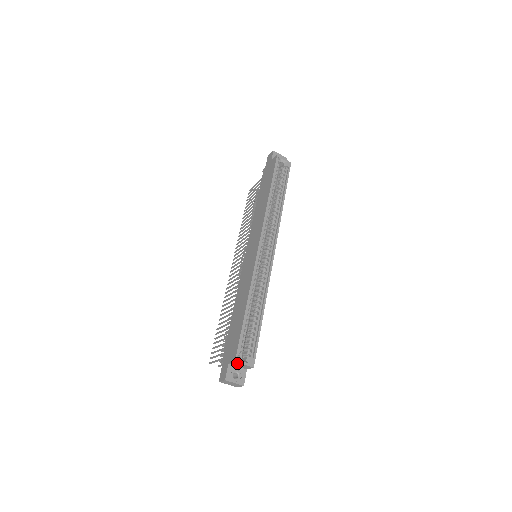
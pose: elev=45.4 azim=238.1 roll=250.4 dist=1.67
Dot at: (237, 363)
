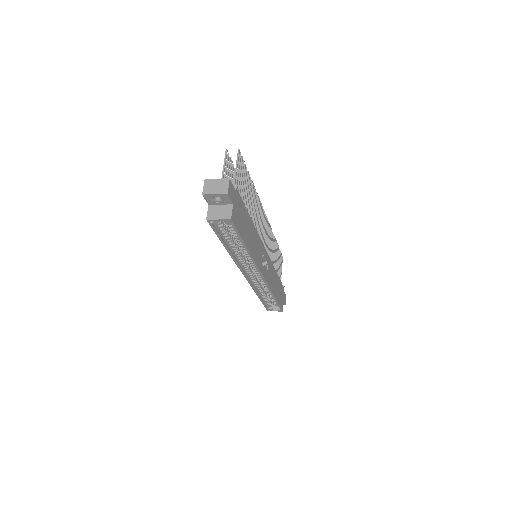
Dot at: occluded
